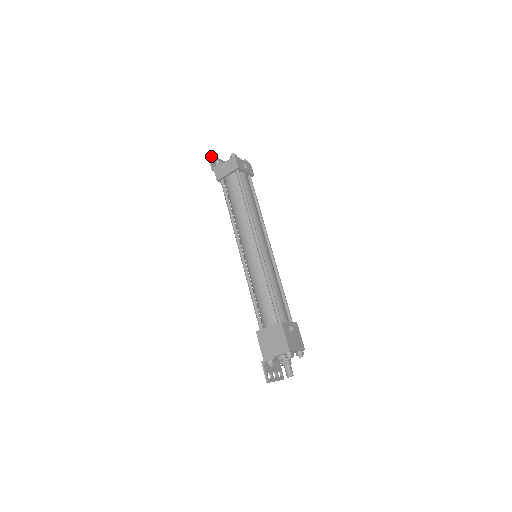
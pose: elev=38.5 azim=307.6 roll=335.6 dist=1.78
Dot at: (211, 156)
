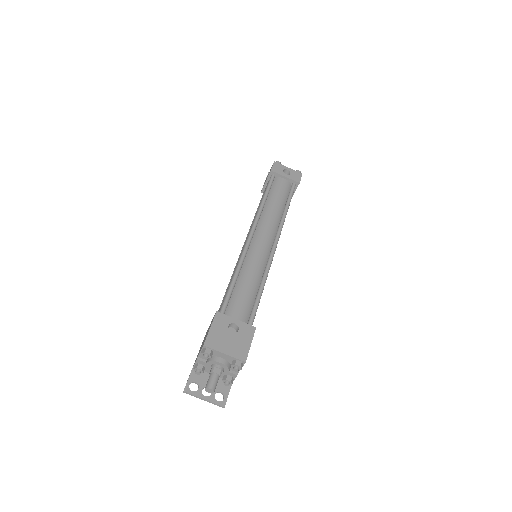
Dot at: occluded
